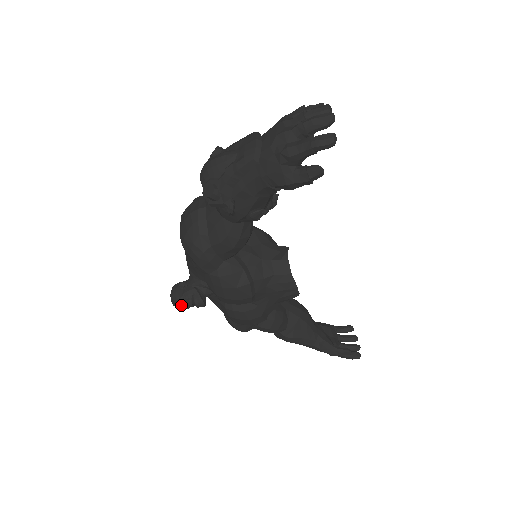
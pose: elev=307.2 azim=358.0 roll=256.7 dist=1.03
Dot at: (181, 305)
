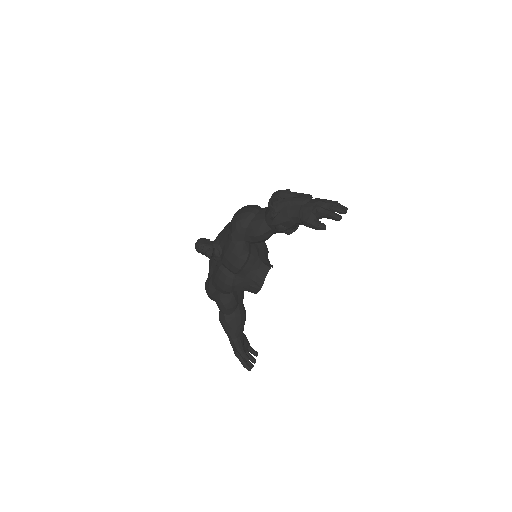
Dot at: (200, 248)
